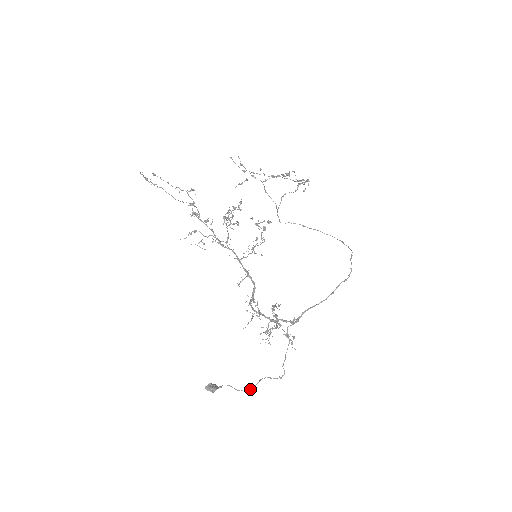
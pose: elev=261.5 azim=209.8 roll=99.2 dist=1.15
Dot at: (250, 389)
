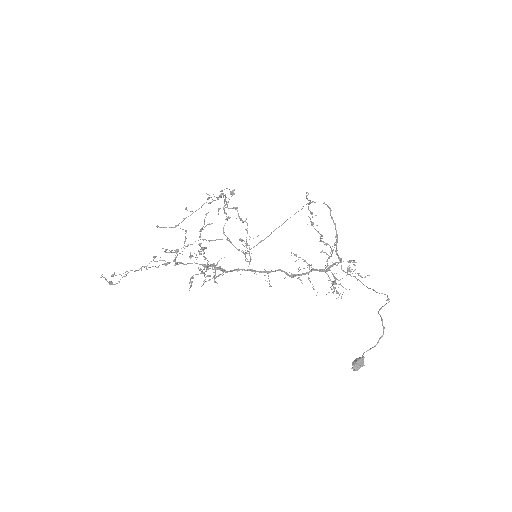
Dot at: (383, 328)
